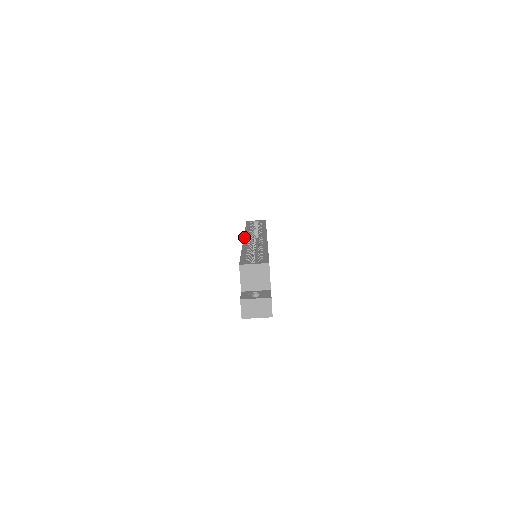
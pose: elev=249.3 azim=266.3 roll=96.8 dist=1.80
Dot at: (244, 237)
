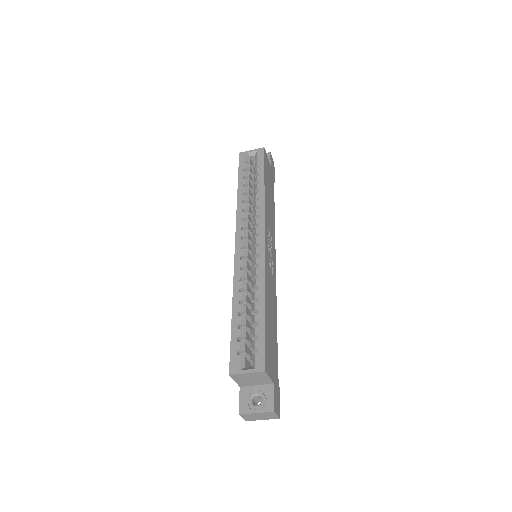
Dot at: (235, 241)
